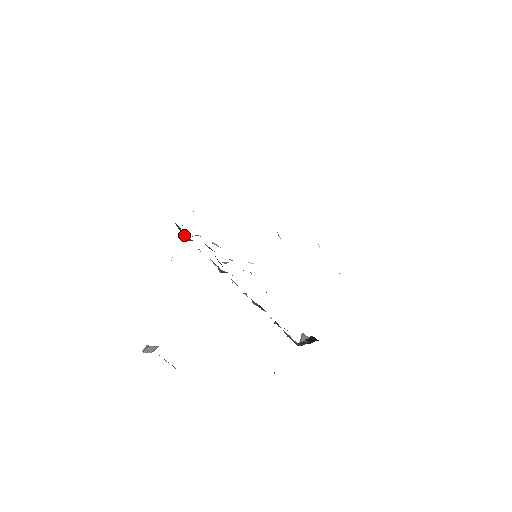
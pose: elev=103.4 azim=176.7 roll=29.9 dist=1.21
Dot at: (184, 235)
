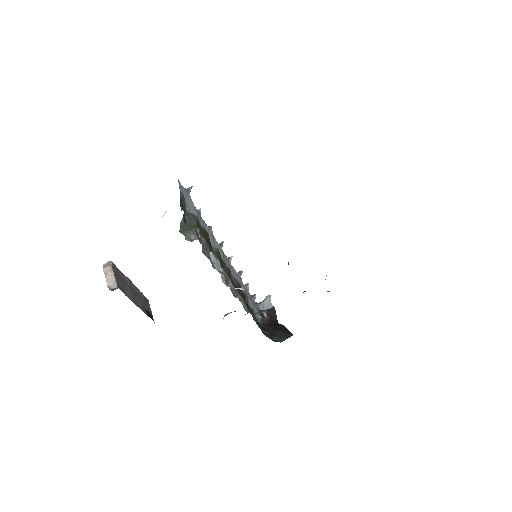
Dot at: (186, 210)
